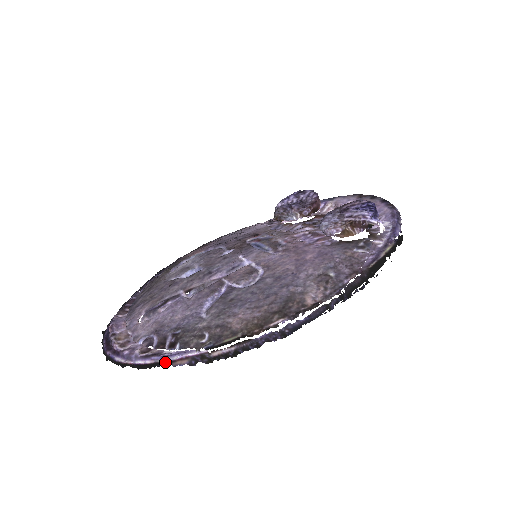
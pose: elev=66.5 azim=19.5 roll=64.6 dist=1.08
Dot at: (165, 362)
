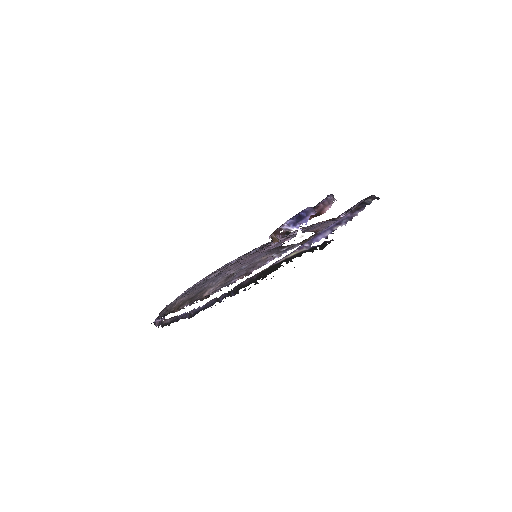
Dot at: (155, 323)
